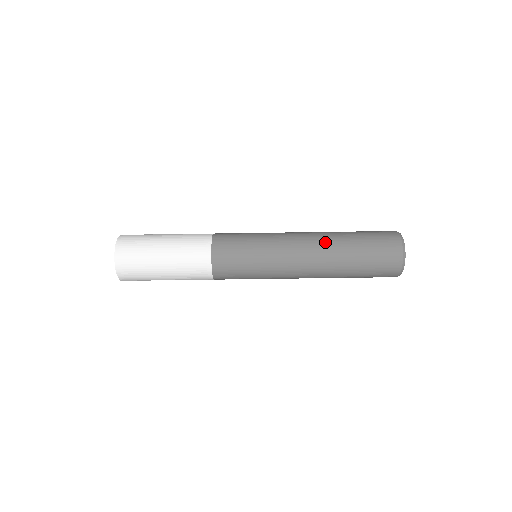
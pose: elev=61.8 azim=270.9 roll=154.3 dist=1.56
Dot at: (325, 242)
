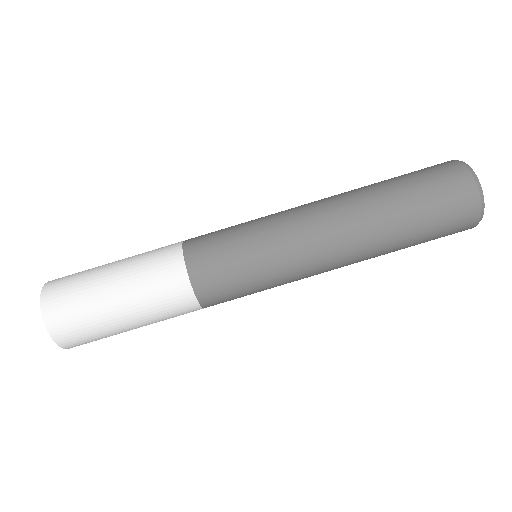
Dot at: (361, 222)
